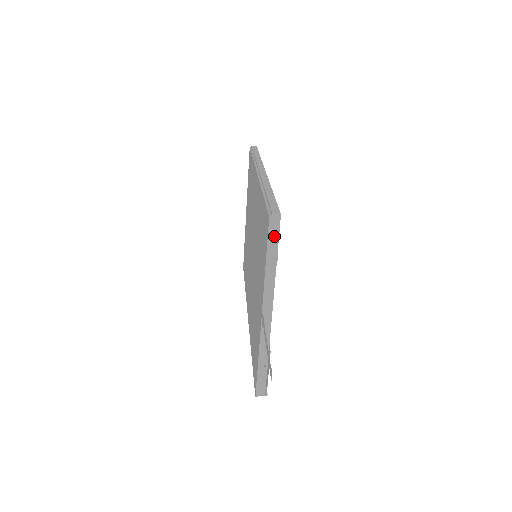
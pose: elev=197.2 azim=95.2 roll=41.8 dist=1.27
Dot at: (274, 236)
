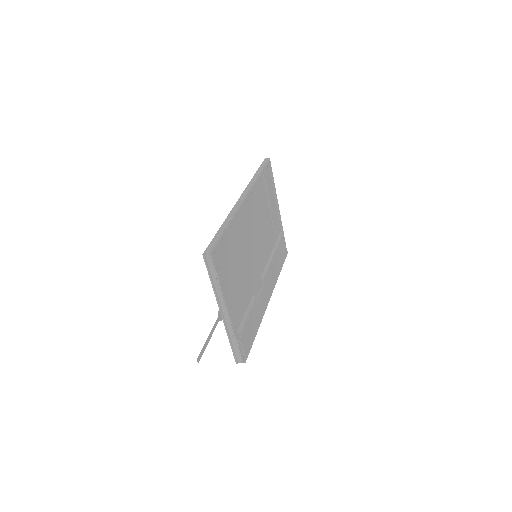
Dot at: (211, 266)
